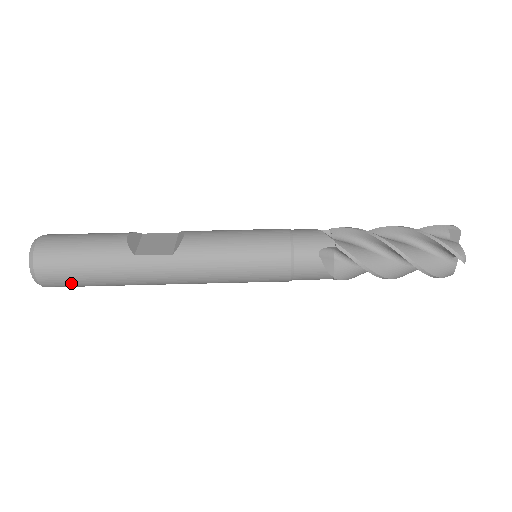
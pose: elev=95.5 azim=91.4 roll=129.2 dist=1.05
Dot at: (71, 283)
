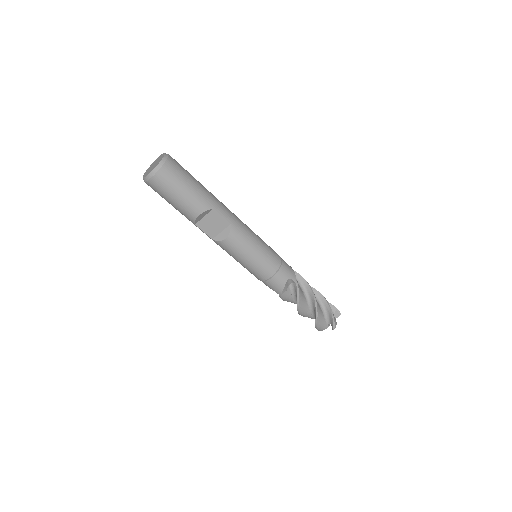
Dot at: occluded
